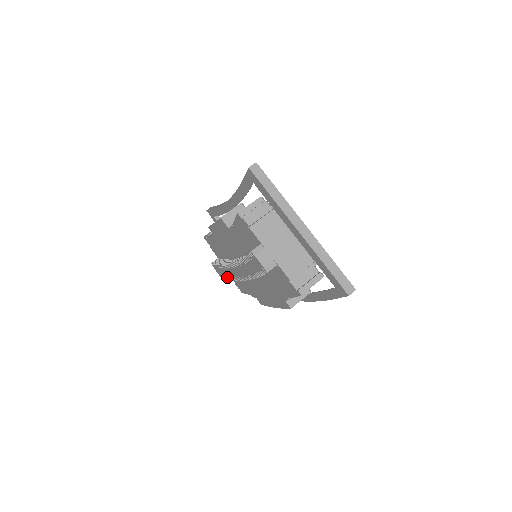
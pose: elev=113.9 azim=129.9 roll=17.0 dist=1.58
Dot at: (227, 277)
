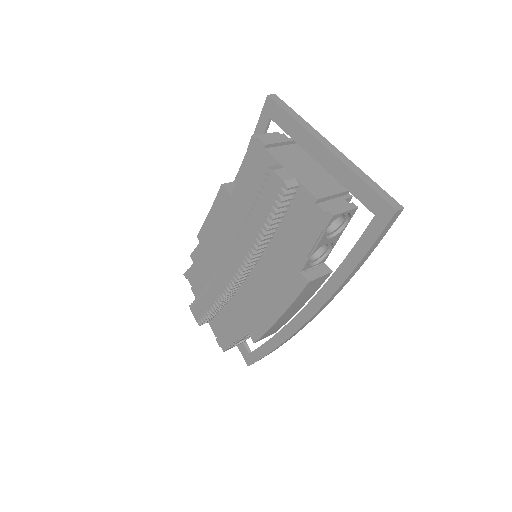
Dot at: (211, 308)
